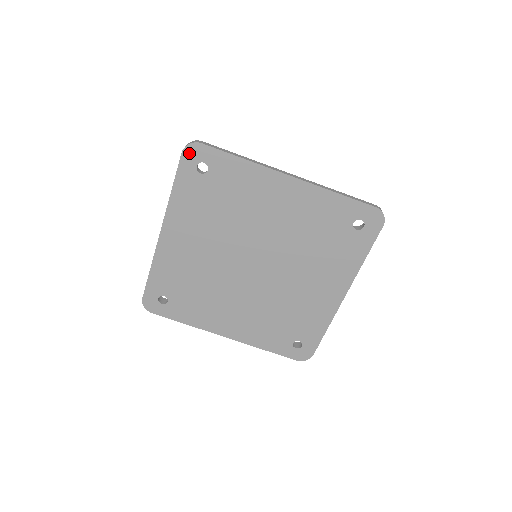
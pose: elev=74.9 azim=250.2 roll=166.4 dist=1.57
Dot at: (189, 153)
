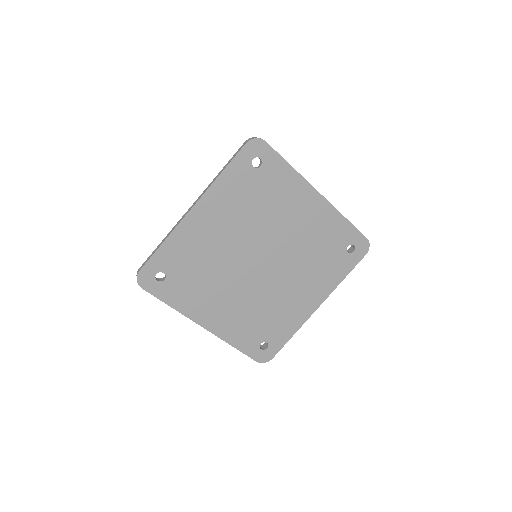
Dot at: (252, 146)
